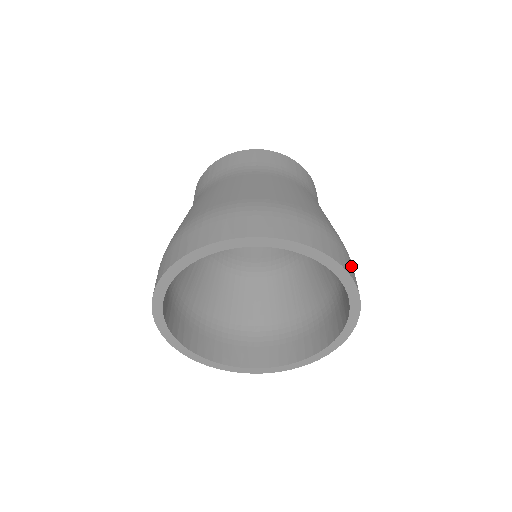
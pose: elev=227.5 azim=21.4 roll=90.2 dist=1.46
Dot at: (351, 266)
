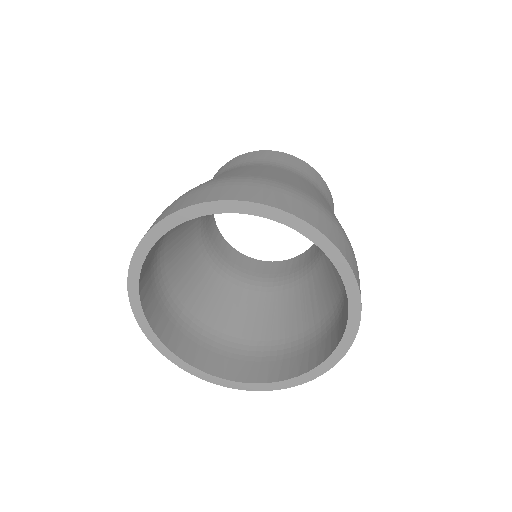
Dot at: occluded
